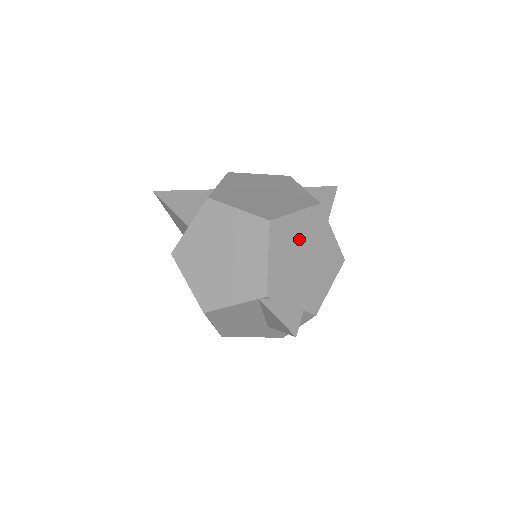
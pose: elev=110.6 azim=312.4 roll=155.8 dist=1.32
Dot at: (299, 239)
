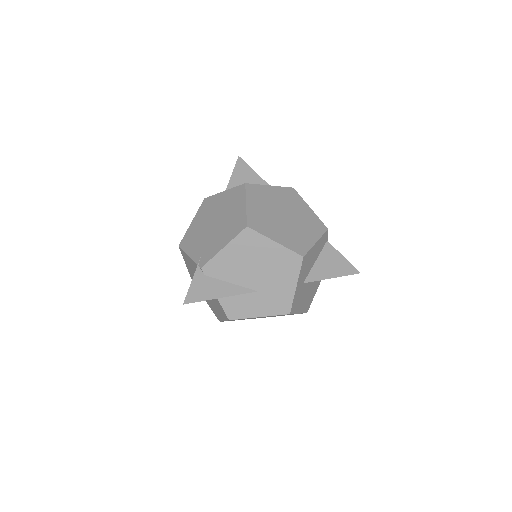
Dot at: (261, 261)
